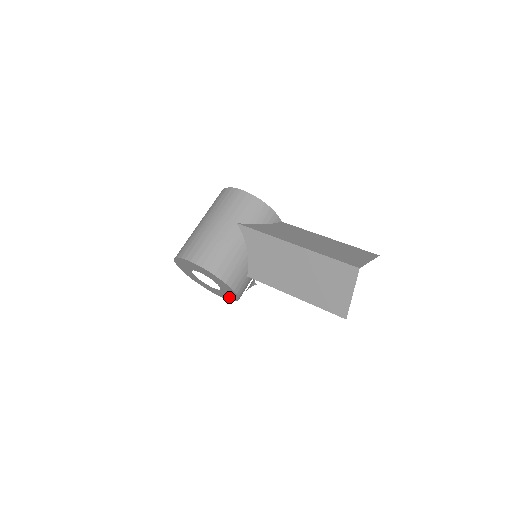
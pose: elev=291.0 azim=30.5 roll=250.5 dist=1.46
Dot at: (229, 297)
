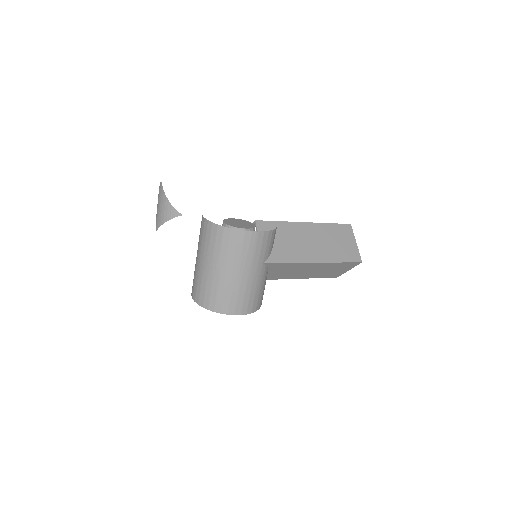
Dot at: occluded
